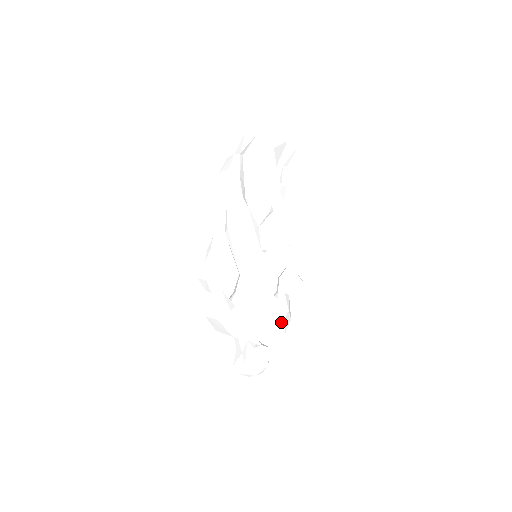
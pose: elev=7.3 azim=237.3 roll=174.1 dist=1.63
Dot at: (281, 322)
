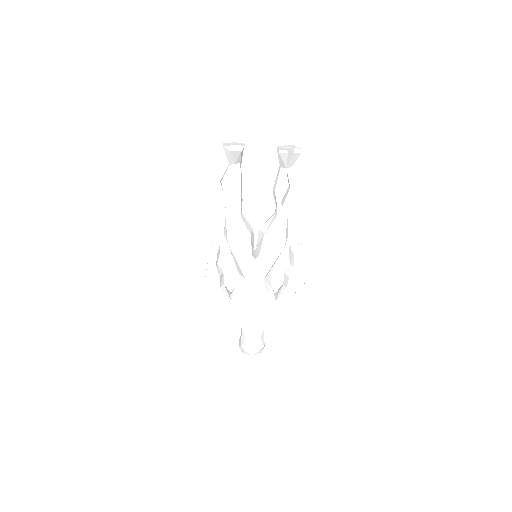
Dot at: (273, 317)
